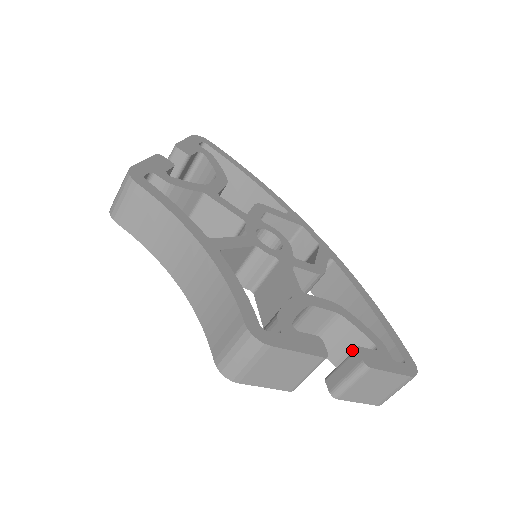
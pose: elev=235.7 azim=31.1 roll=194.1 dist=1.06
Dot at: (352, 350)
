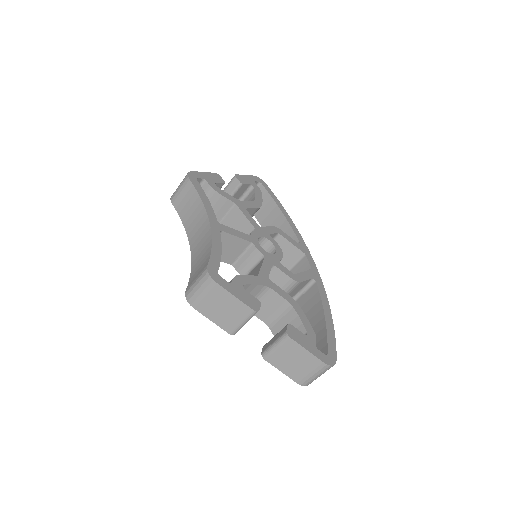
Dot at: occluded
